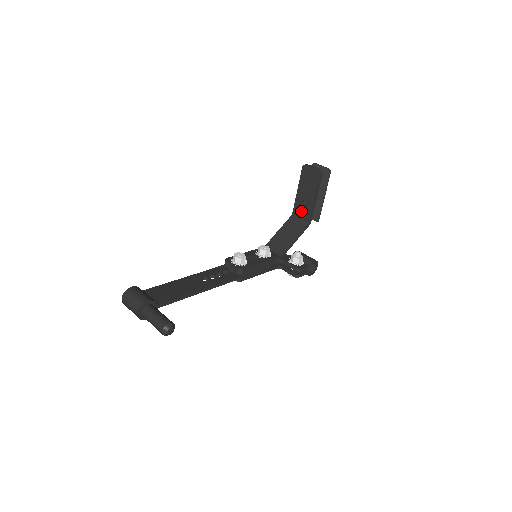
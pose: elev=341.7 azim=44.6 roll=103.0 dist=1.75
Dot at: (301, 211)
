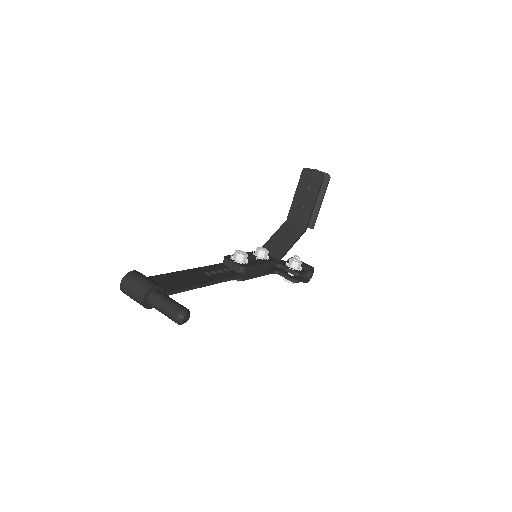
Dot at: (297, 216)
